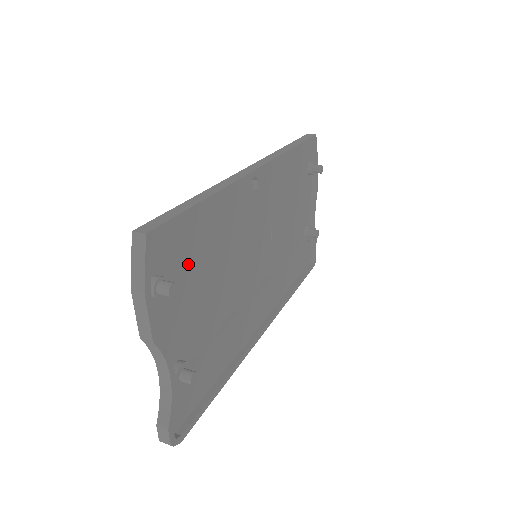
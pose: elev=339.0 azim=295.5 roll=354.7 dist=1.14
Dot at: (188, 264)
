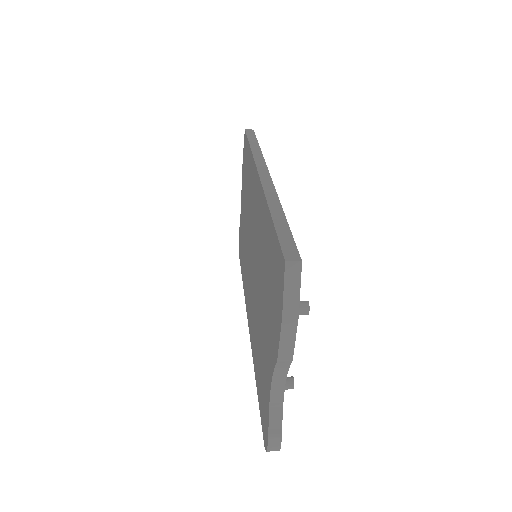
Dot at: occluded
